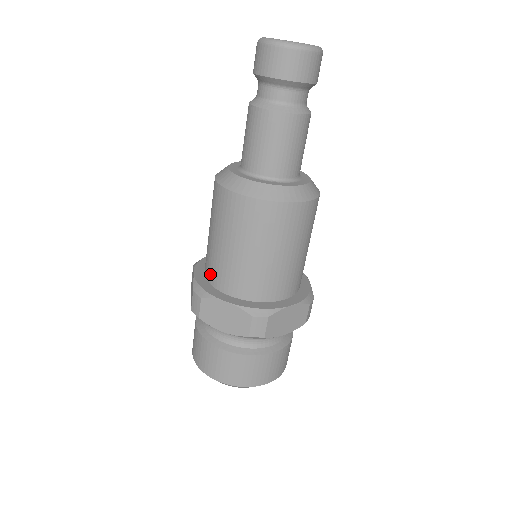
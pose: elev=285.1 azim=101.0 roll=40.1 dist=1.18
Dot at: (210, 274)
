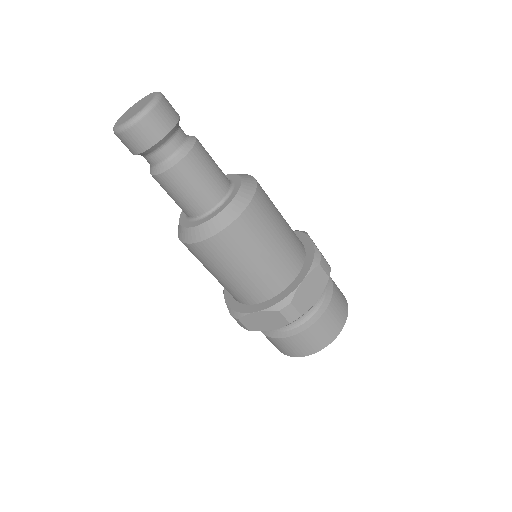
Dot at: (233, 296)
